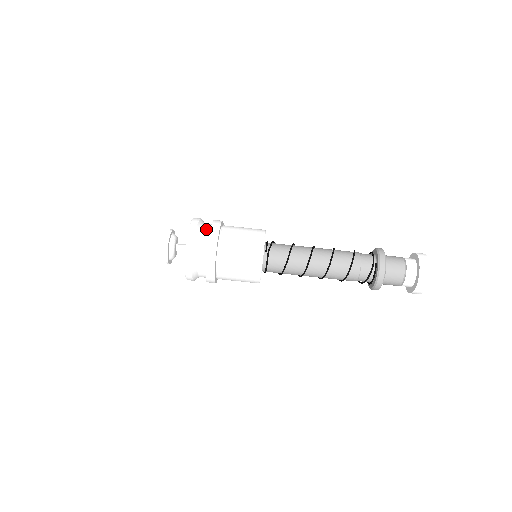
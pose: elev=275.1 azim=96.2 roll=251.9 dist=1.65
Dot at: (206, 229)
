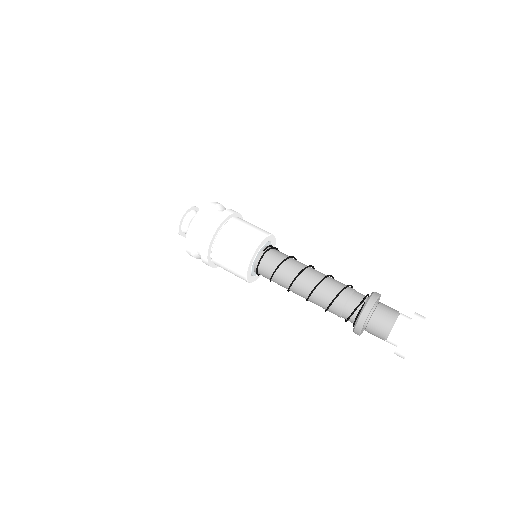
Dot at: occluded
